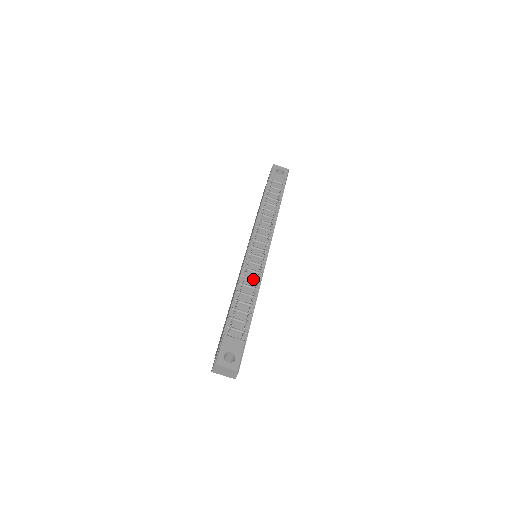
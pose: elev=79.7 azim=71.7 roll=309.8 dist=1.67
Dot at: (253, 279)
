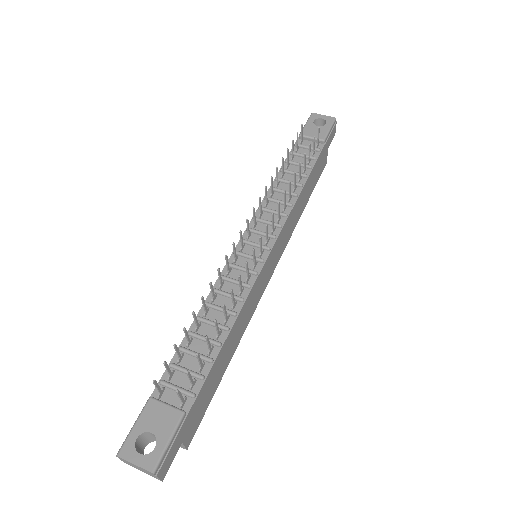
Dot at: occluded
